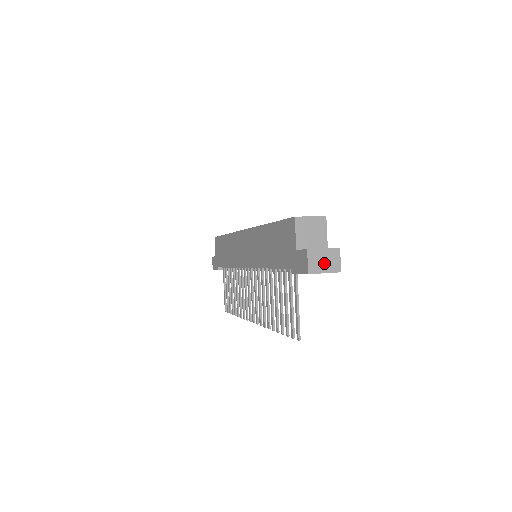
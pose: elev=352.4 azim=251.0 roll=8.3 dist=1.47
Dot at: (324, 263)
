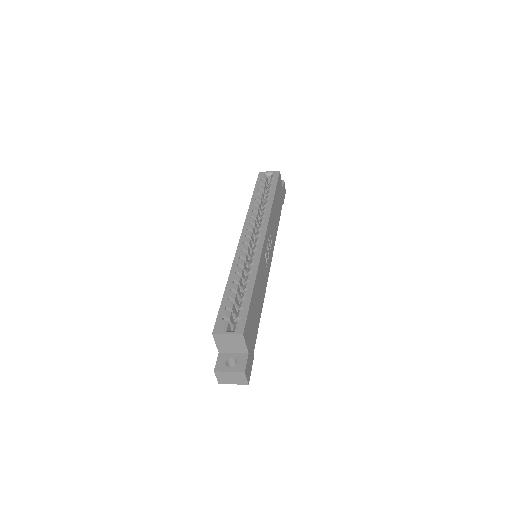
Dot at: (231, 379)
